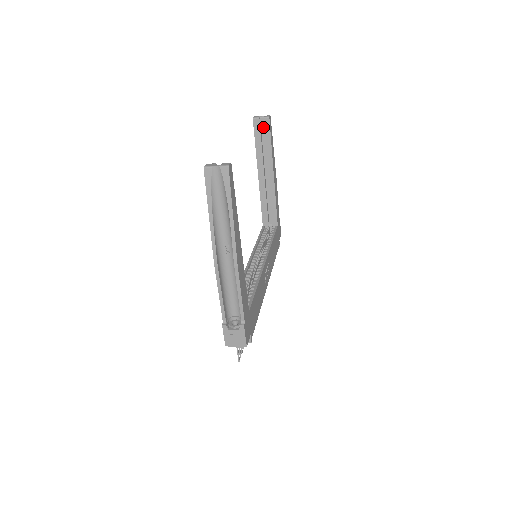
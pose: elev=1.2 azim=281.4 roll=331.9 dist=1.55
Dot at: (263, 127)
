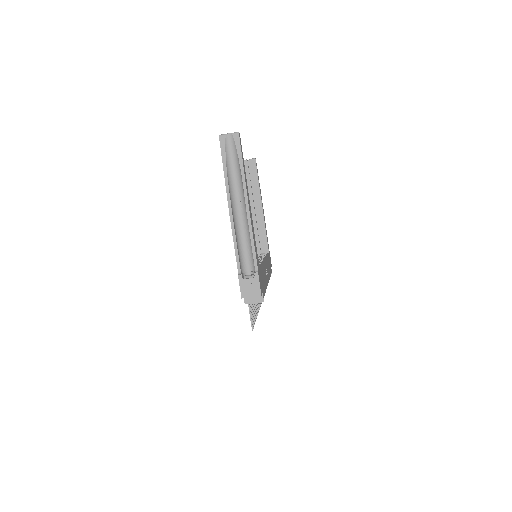
Dot at: (251, 167)
